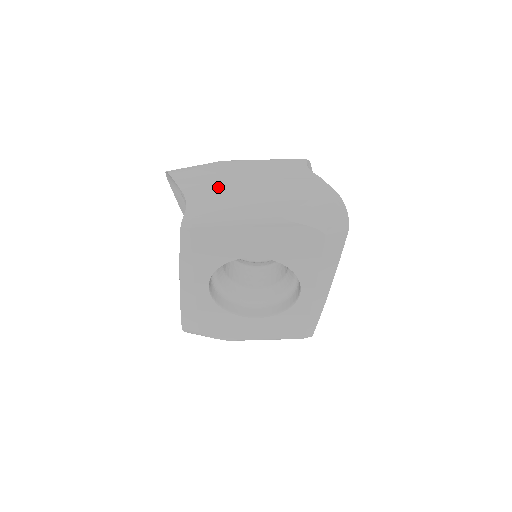
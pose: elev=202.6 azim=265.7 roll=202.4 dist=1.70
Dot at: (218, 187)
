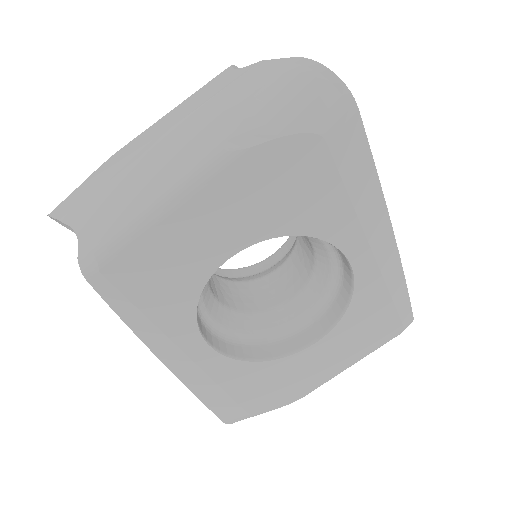
Dot at: (114, 182)
